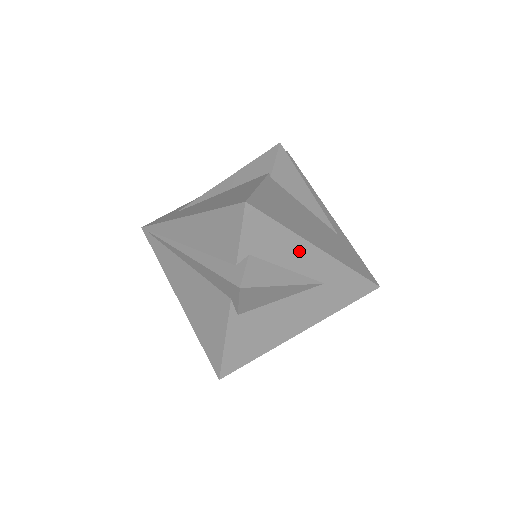
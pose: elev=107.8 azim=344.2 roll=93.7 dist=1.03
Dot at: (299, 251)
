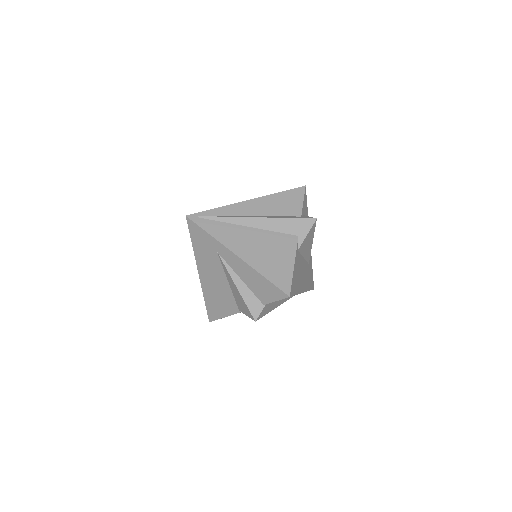
Dot at: occluded
